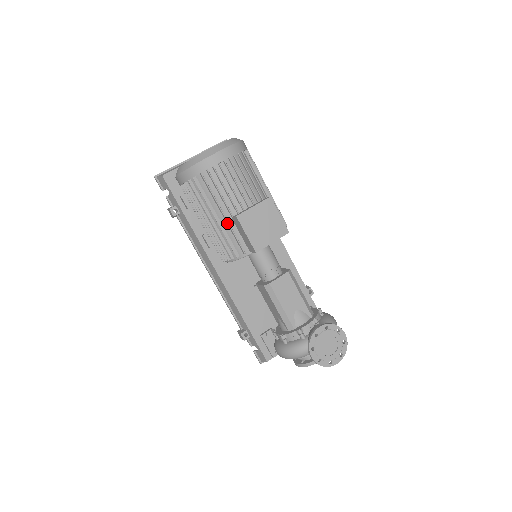
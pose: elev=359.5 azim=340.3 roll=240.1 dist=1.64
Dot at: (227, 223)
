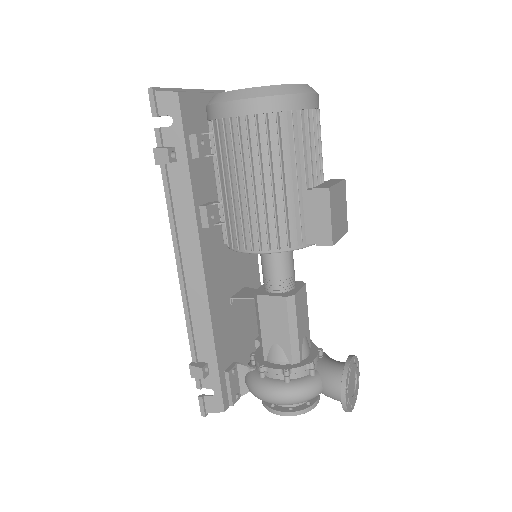
Dot at: (296, 195)
